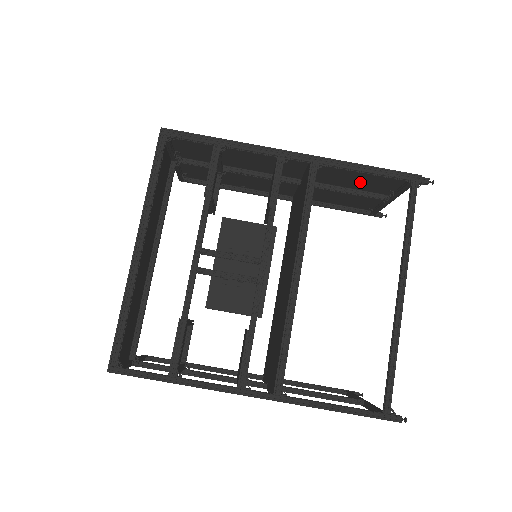
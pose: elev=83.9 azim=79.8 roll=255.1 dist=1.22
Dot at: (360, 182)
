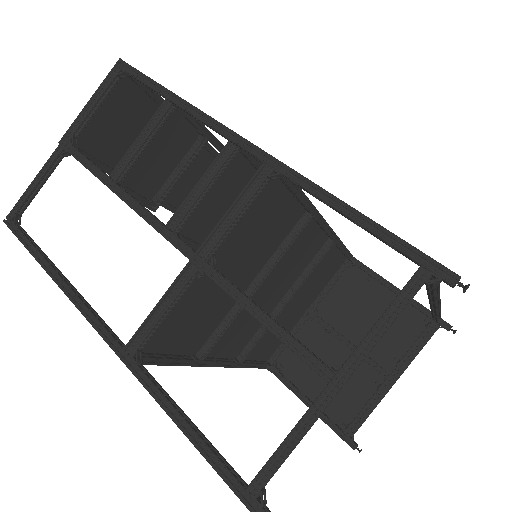
Dot at: (370, 327)
